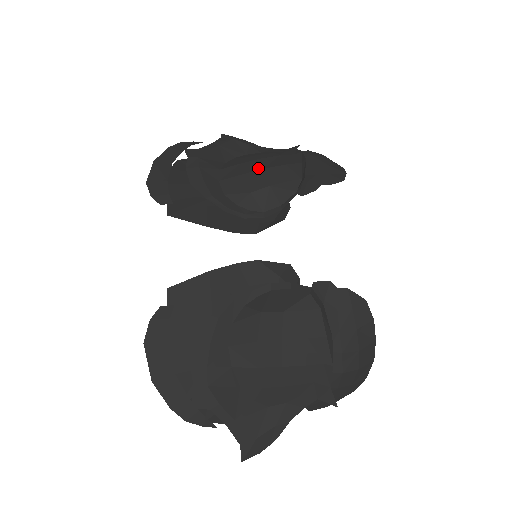
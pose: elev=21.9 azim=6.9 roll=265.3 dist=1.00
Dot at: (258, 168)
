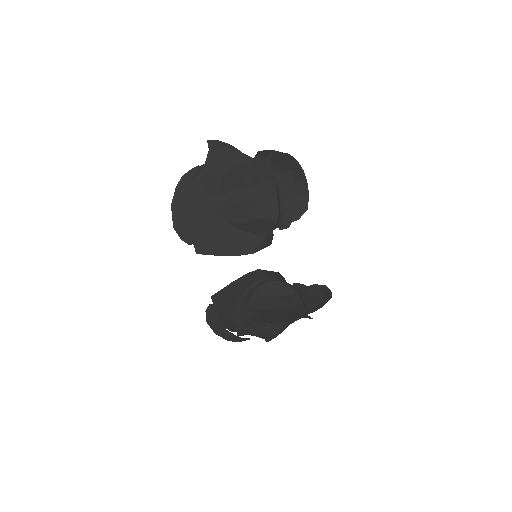
Dot at: (246, 201)
